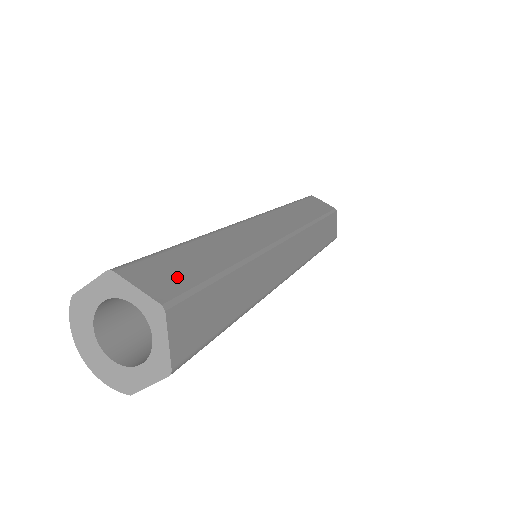
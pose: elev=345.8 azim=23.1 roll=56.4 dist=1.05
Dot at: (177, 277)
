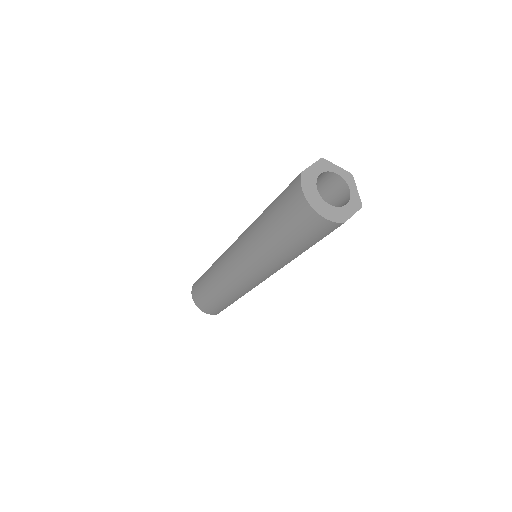
Dot at: occluded
